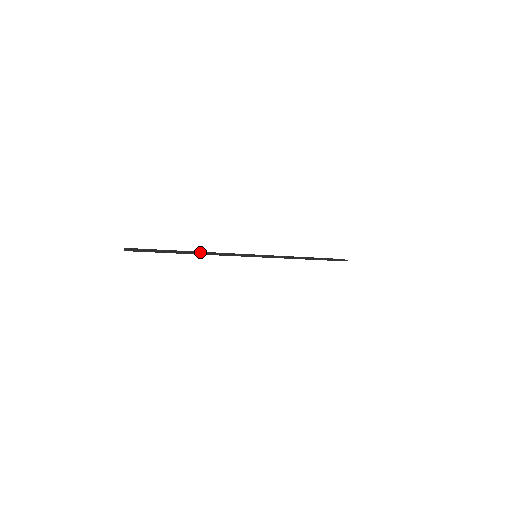
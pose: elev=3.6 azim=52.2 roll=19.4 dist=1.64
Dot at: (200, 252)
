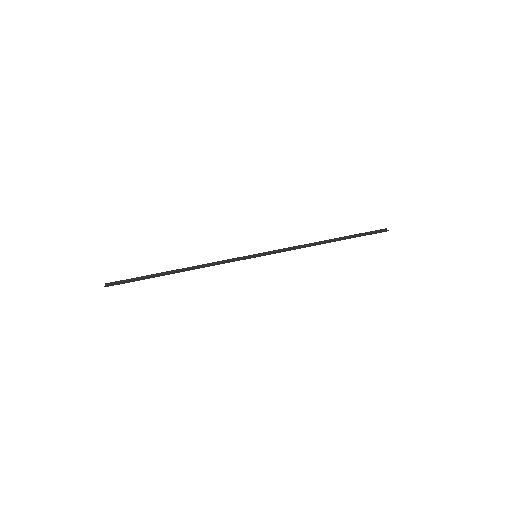
Dot at: (187, 268)
